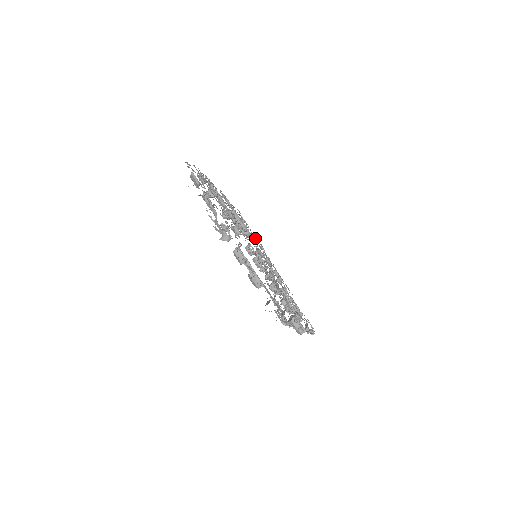
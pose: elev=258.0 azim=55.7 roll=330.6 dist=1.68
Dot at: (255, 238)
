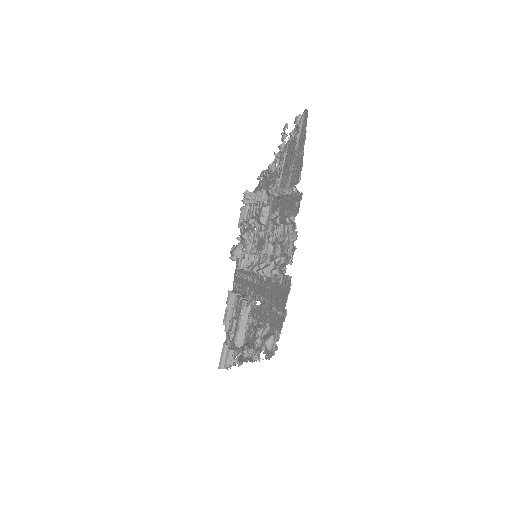
Dot at: occluded
